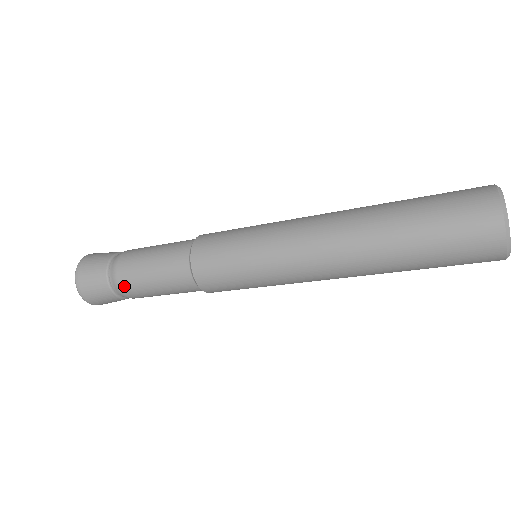
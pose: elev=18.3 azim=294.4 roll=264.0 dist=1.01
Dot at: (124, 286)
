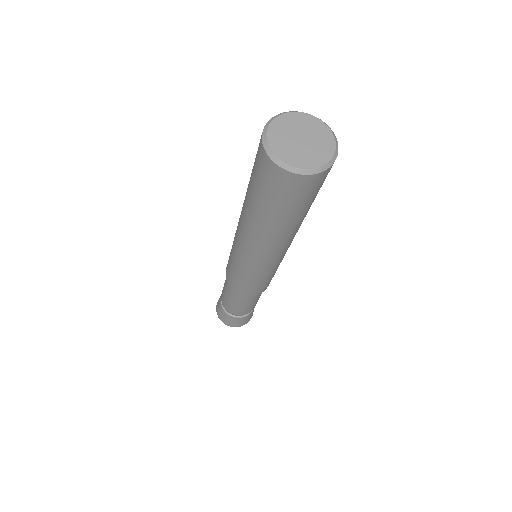
Dot at: (222, 300)
